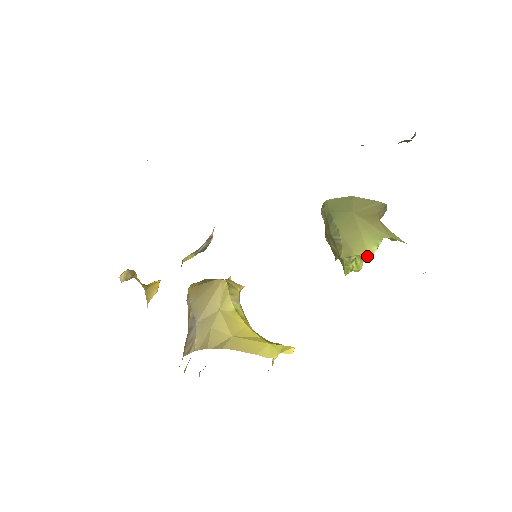
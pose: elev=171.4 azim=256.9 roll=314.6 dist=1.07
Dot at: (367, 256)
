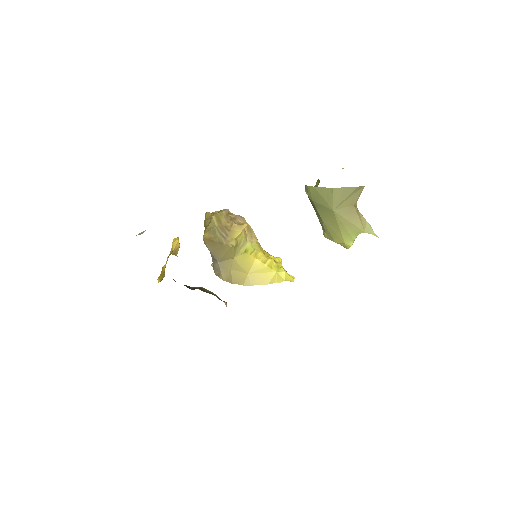
Dot at: (345, 247)
